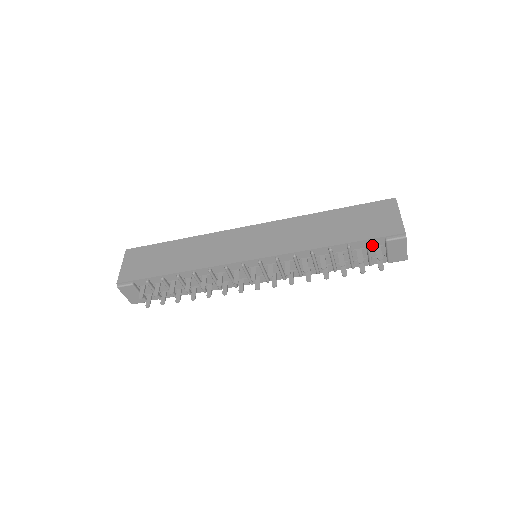
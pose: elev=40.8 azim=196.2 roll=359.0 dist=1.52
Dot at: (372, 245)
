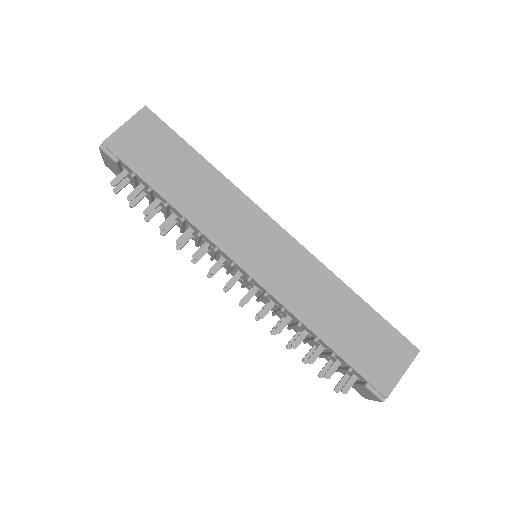
Dot at: (352, 371)
